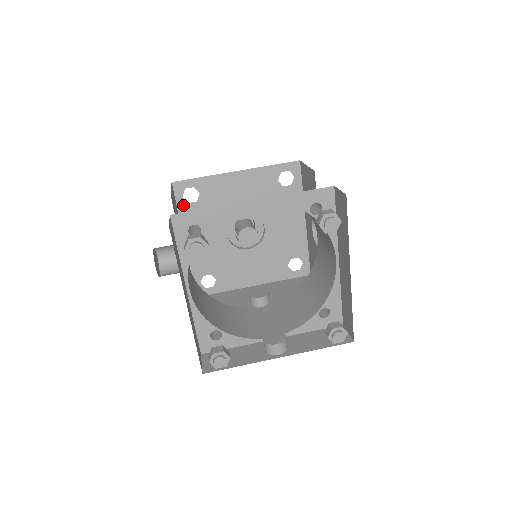
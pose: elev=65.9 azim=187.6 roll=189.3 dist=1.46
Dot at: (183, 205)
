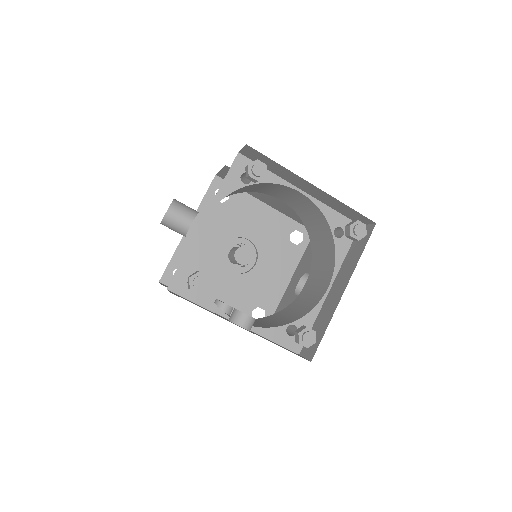
Dot at: (210, 197)
